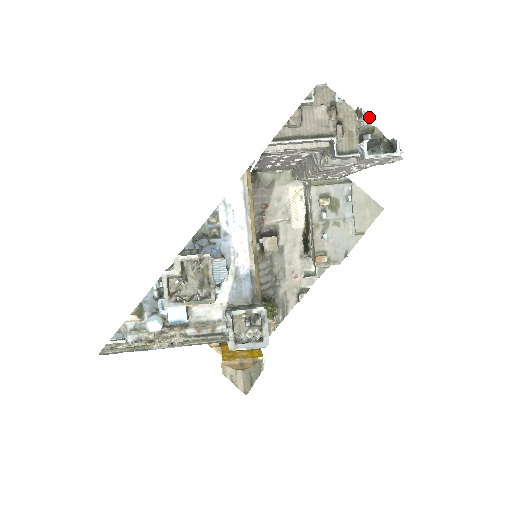
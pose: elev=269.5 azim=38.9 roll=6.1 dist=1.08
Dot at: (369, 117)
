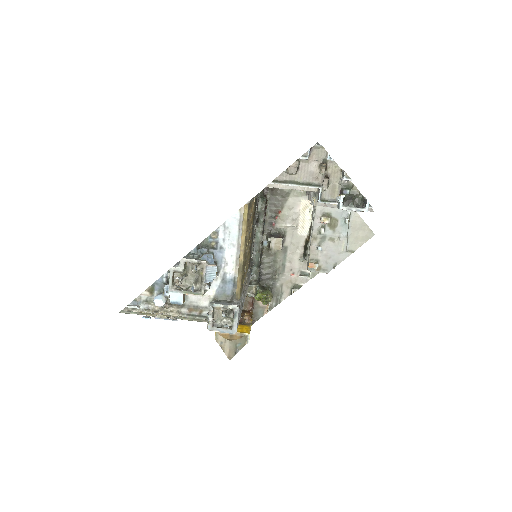
Dot at: (349, 178)
